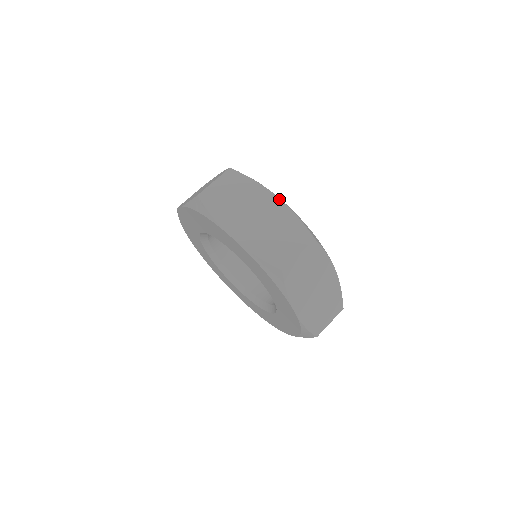
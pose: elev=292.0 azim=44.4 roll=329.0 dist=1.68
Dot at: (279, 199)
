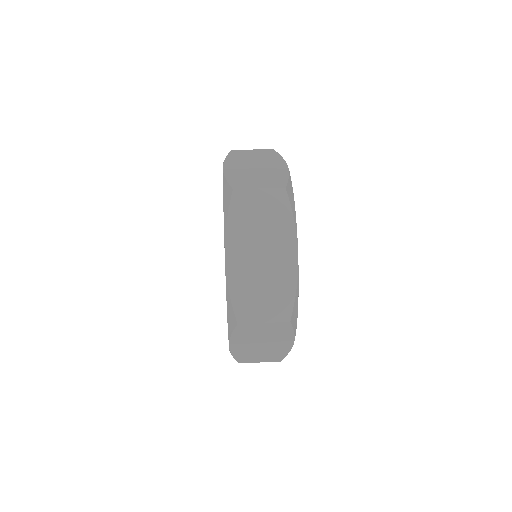
Dot at: (287, 167)
